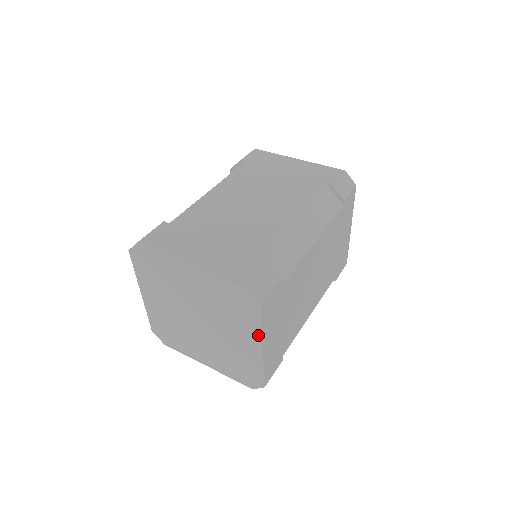
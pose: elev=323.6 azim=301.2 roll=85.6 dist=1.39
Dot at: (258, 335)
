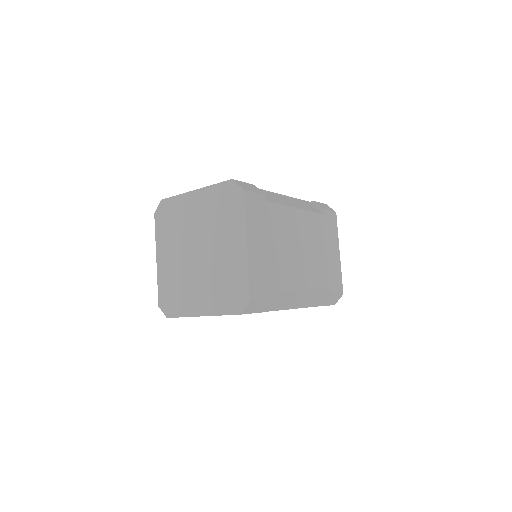
Dot at: (243, 228)
